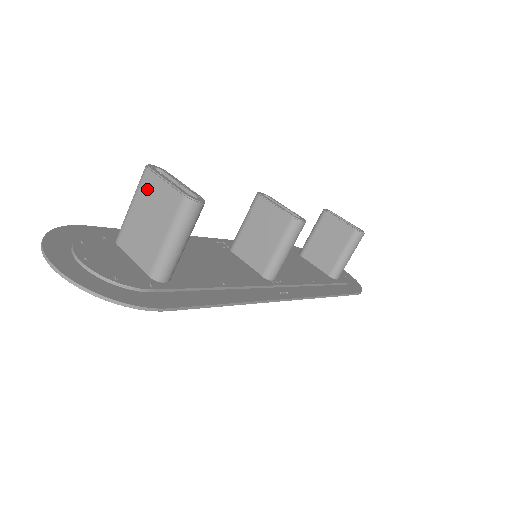
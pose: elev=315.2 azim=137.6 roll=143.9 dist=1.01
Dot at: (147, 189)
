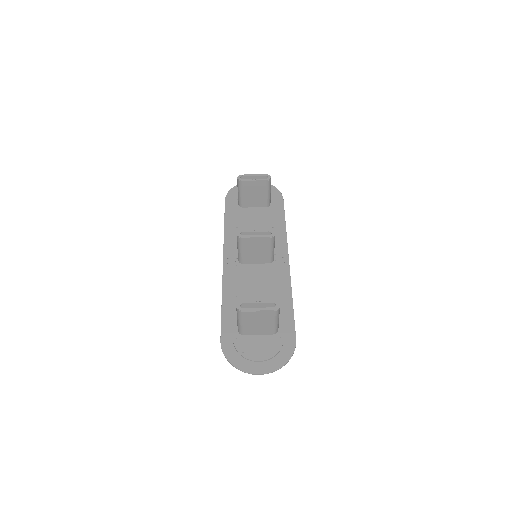
Dot at: (249, 317)
